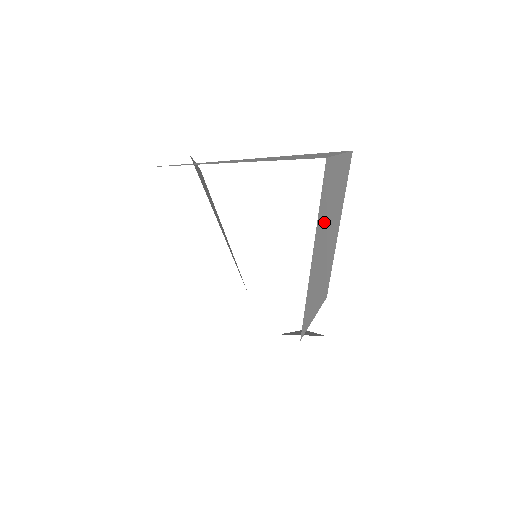
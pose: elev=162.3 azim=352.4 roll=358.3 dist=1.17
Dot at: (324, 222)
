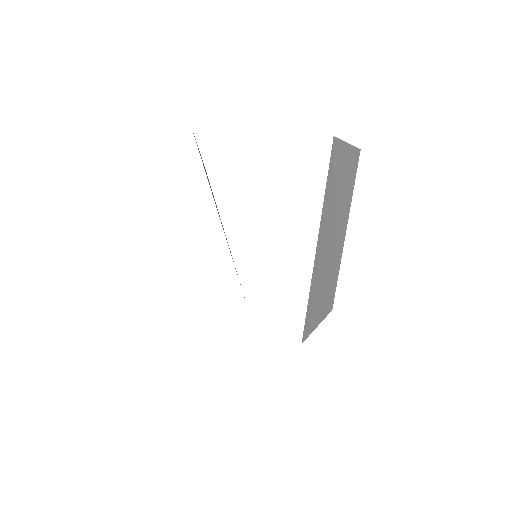
Dot at: (330, 211)
